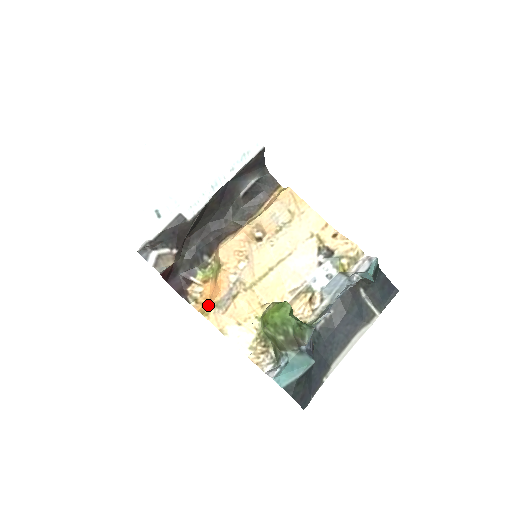
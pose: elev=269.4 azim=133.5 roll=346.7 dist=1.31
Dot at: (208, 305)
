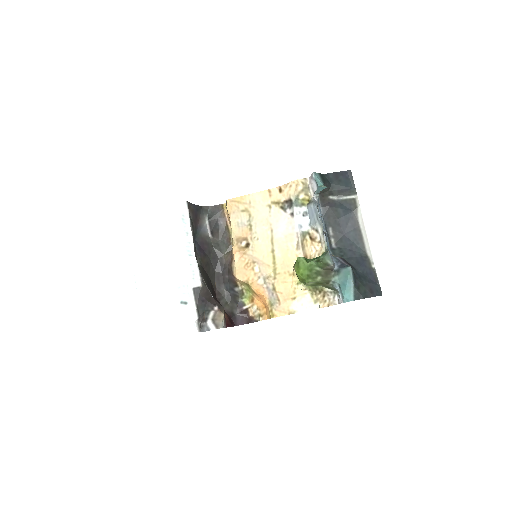
Dot at: (268, 310)
